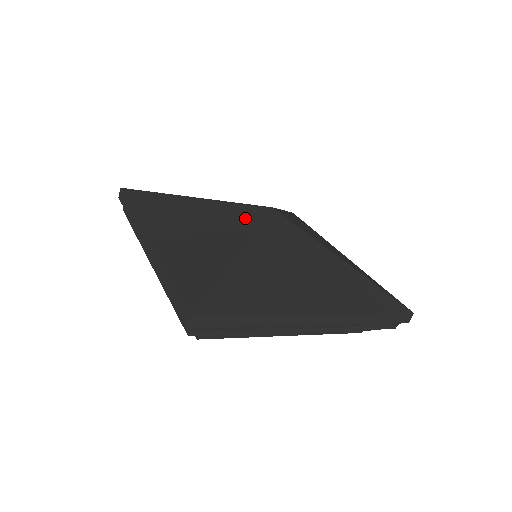
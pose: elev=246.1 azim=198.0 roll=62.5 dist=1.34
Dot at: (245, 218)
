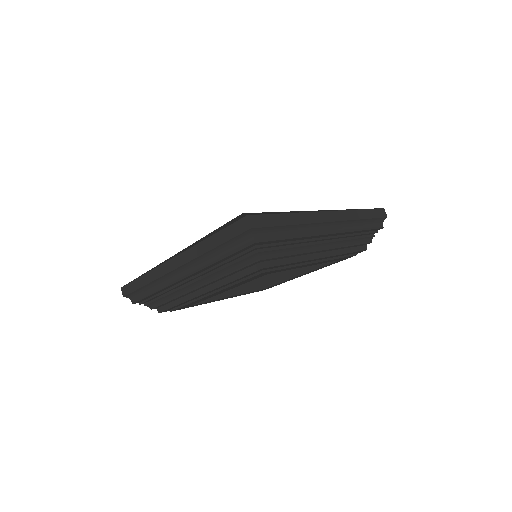
Dot at: occluded
